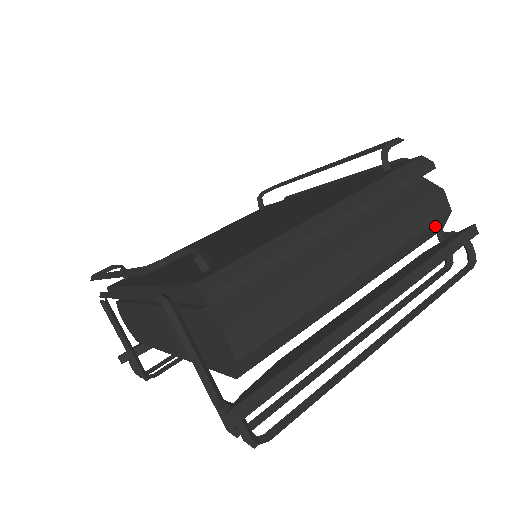
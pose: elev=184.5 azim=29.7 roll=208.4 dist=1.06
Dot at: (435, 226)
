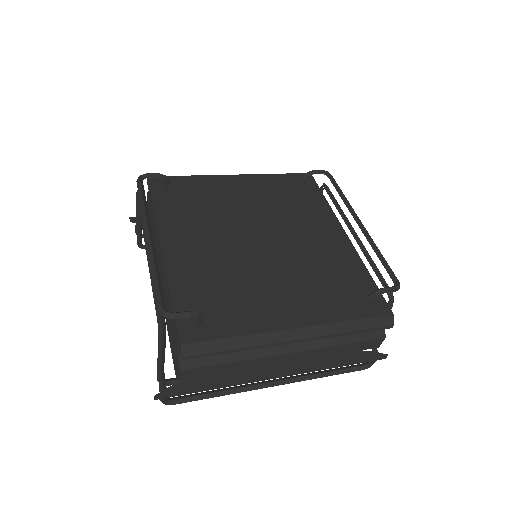
Dot at: occluded
